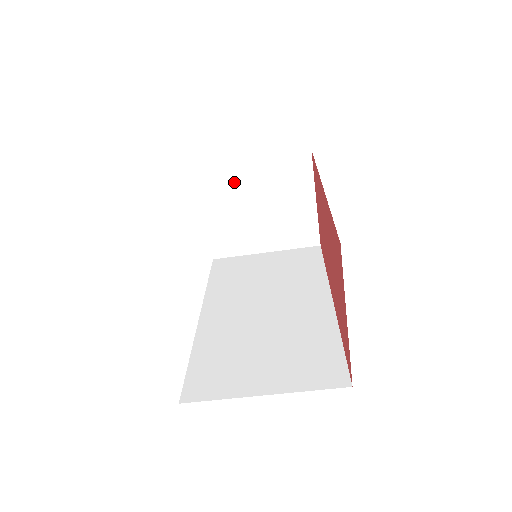
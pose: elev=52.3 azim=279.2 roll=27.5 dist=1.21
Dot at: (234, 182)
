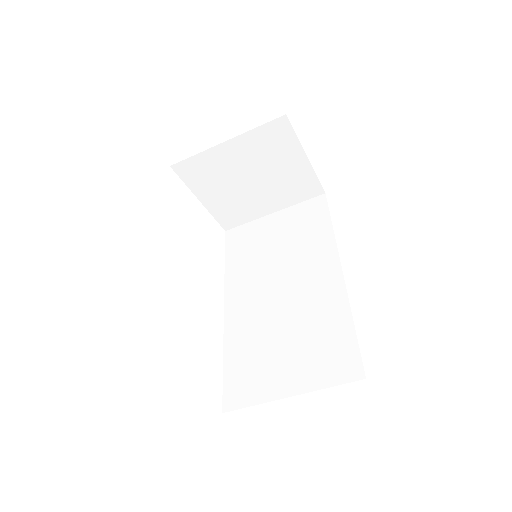
Dot at: (218, 165)
